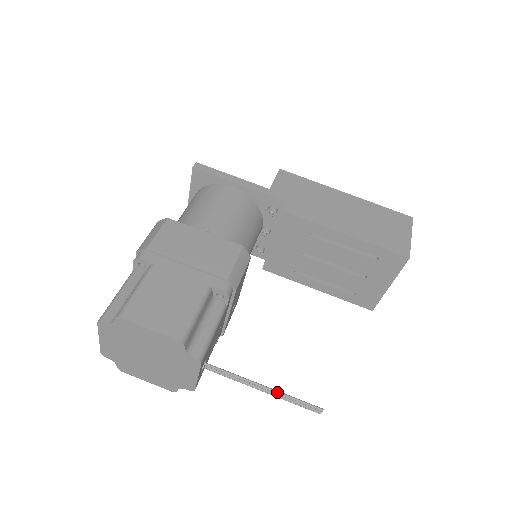
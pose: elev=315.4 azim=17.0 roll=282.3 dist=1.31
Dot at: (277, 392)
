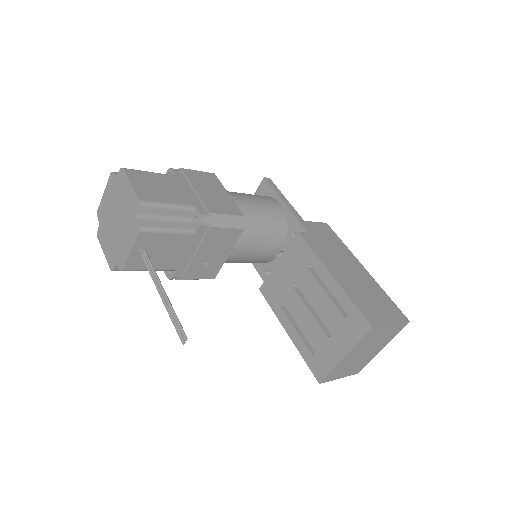
Dot at: (168, 301)
